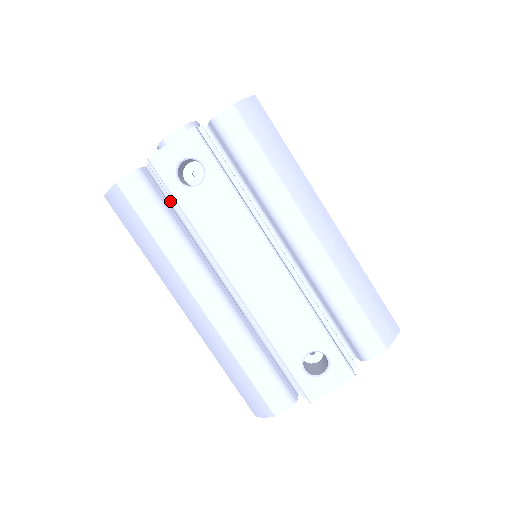
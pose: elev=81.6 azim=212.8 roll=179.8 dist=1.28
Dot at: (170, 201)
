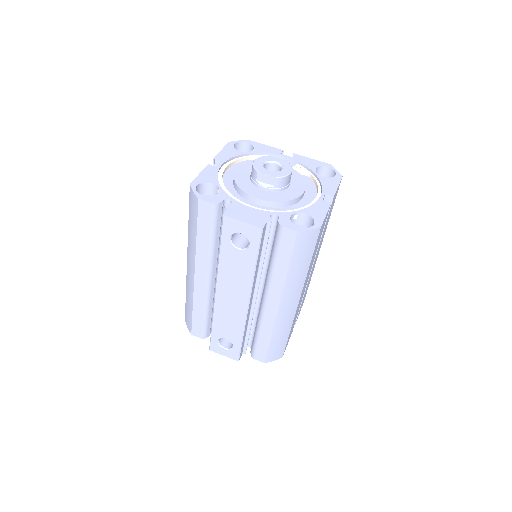
Dot at: occluded
